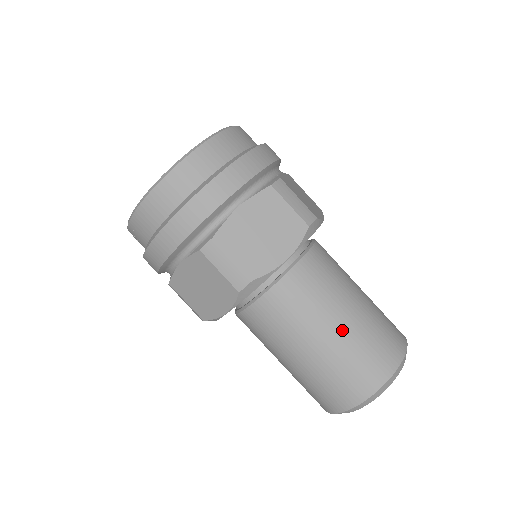
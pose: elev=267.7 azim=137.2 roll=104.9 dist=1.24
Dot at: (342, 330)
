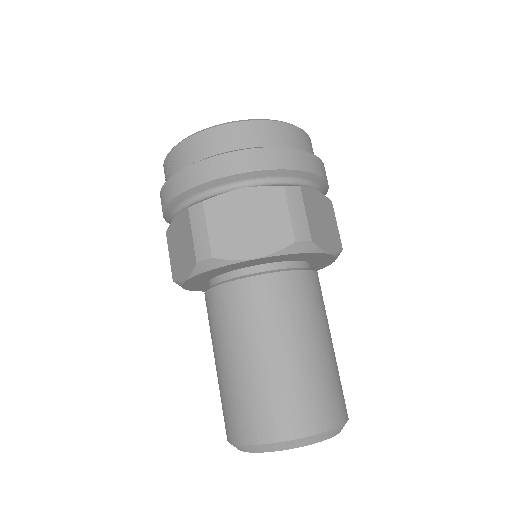
Dot at: (328, 350)
